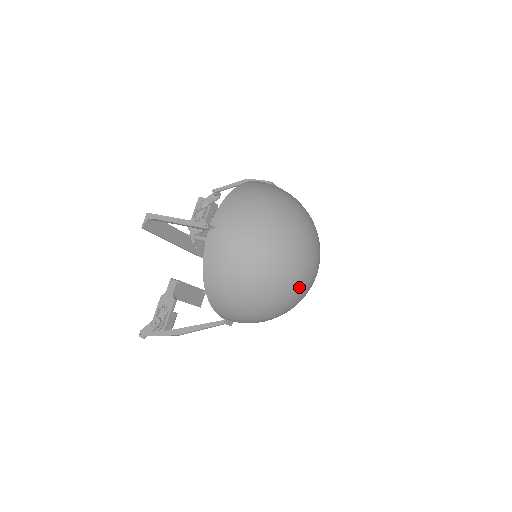
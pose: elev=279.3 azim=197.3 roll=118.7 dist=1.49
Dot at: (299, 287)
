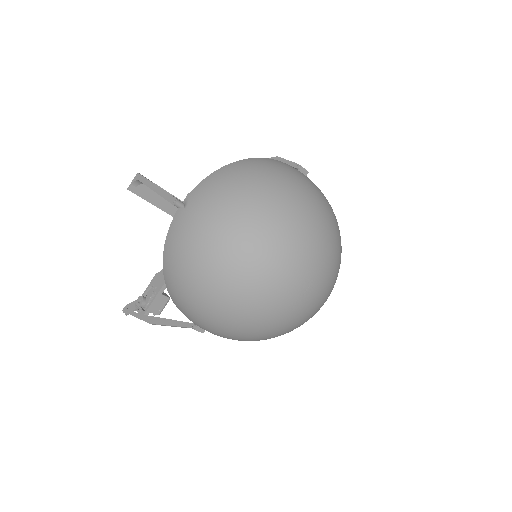
Dot at: (279, 312)
